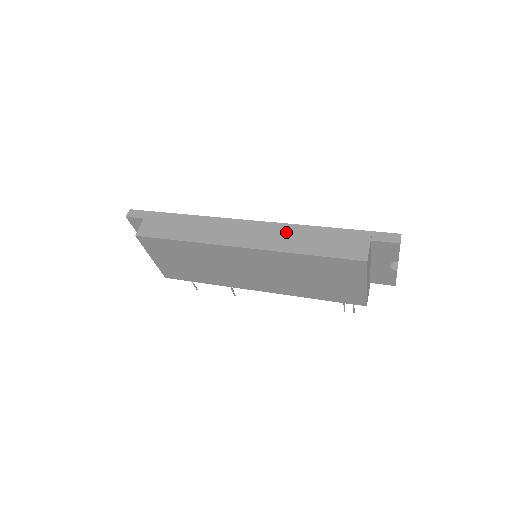
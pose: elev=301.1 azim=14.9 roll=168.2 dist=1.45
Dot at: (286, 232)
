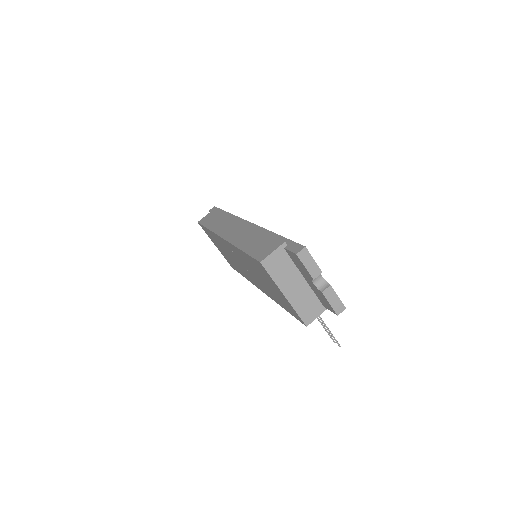
Dot at: (249, 231)
